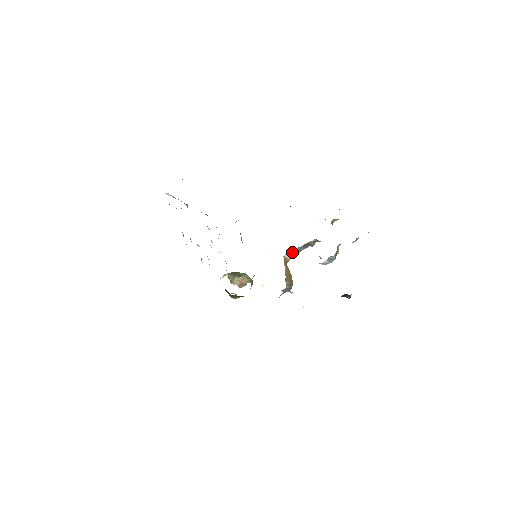
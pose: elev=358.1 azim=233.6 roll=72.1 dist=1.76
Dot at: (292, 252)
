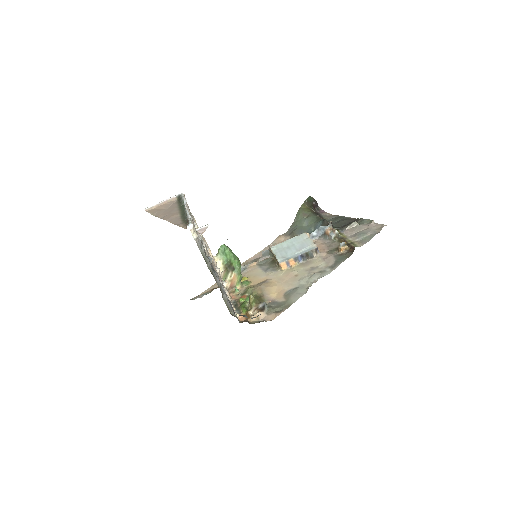
Dot at: (288, 261)
